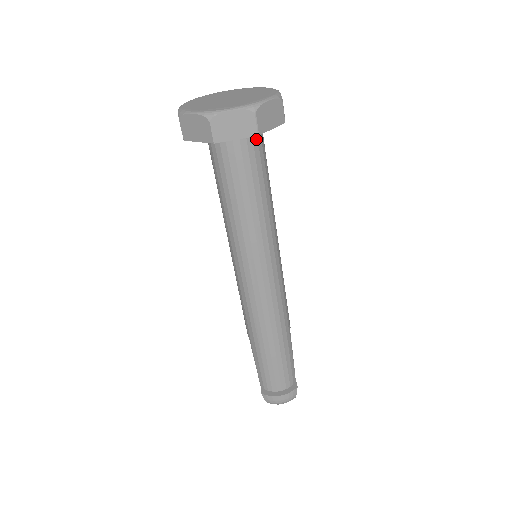
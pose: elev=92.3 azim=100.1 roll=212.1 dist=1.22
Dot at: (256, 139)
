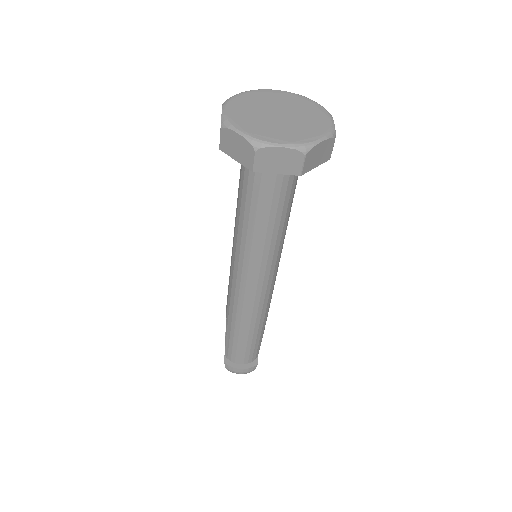
Dot at: occluded
